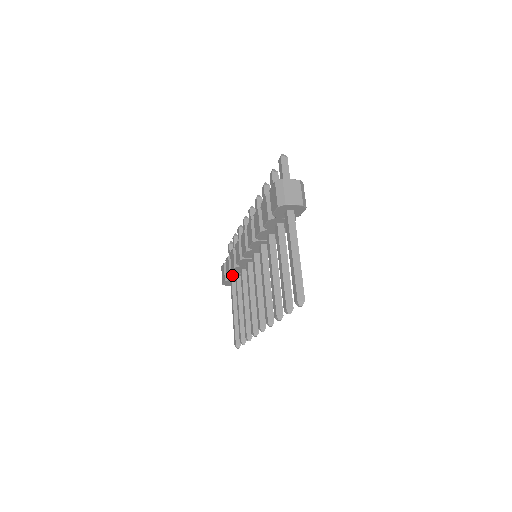
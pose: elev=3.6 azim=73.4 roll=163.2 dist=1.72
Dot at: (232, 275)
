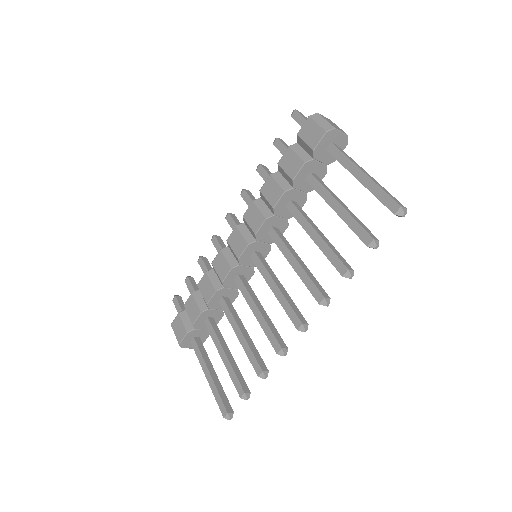
Dot at: (203, 315)
